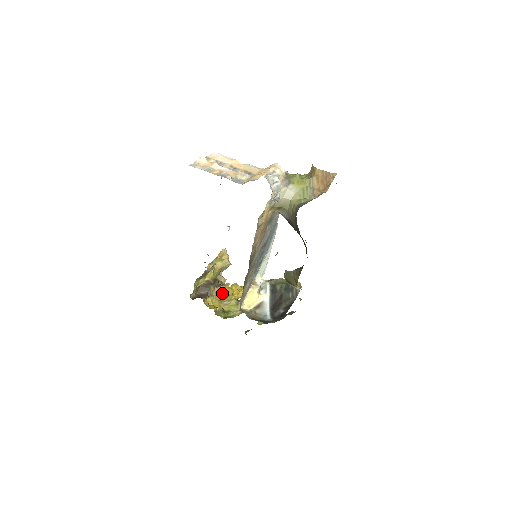
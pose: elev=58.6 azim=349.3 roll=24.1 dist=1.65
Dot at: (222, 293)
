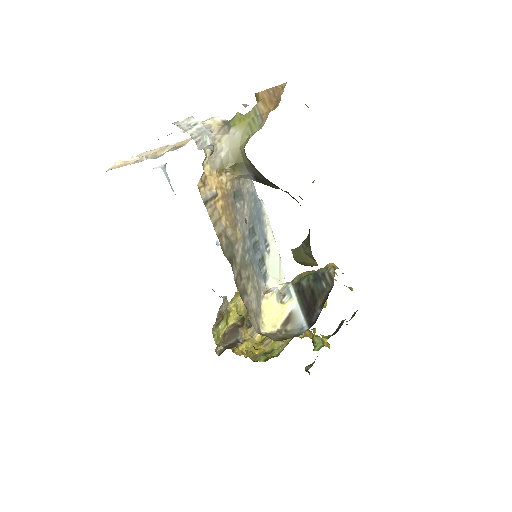
Dot at: occluded
